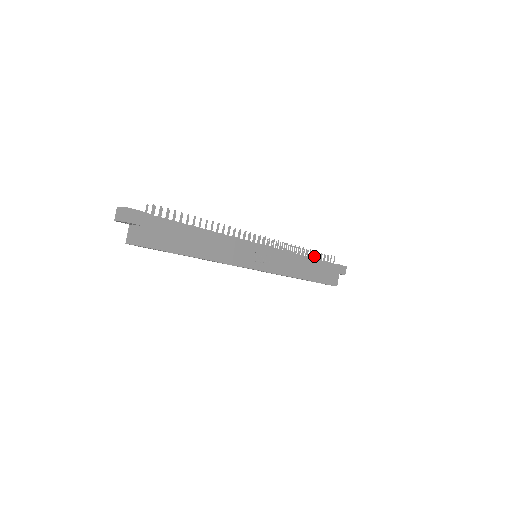
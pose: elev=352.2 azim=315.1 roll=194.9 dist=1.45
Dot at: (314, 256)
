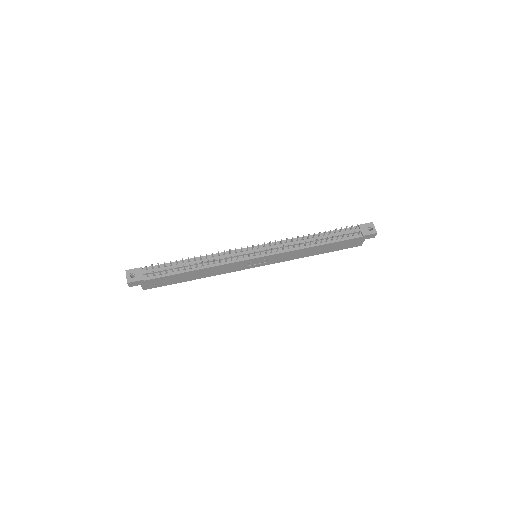
Dot at: (335, 231)
